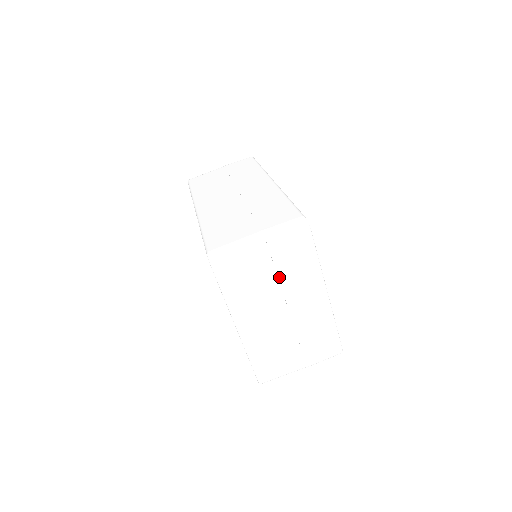
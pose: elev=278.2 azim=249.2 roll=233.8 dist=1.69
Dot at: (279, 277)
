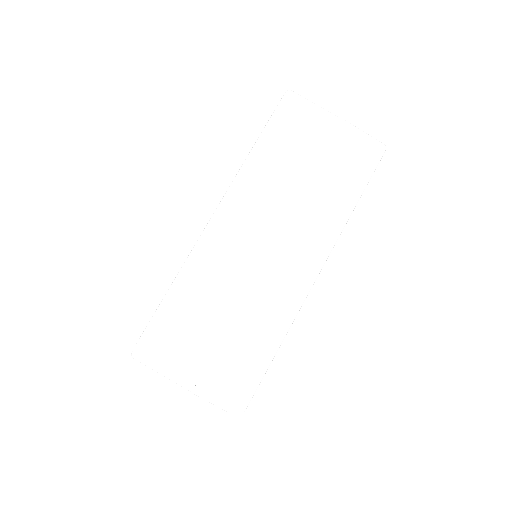
Dot at: occluded
